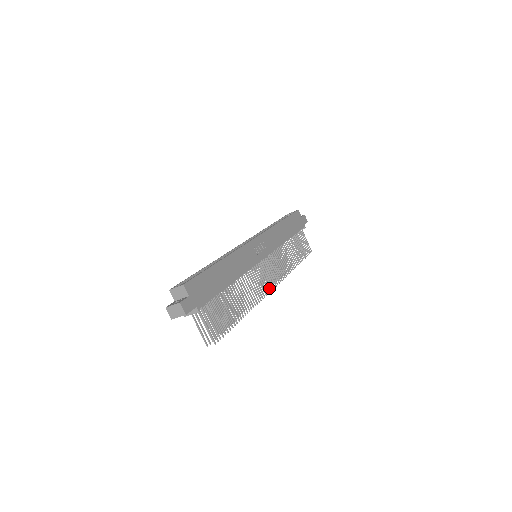
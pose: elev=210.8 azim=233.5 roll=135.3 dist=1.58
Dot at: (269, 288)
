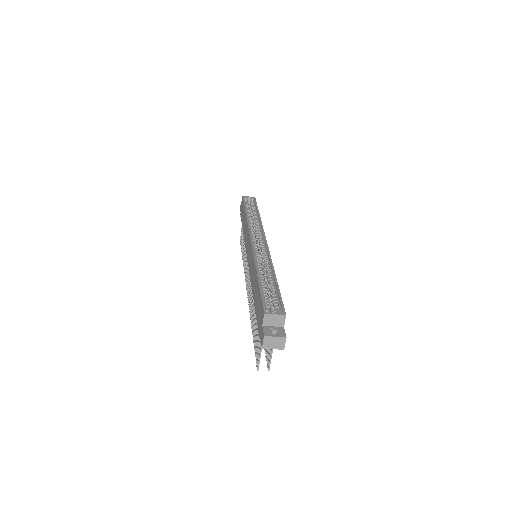
Dot at: occluded
